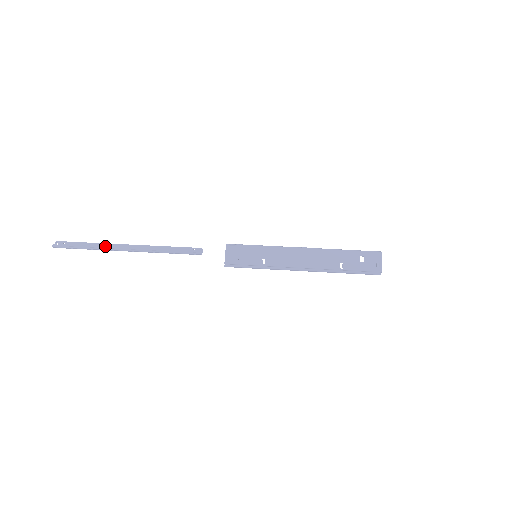
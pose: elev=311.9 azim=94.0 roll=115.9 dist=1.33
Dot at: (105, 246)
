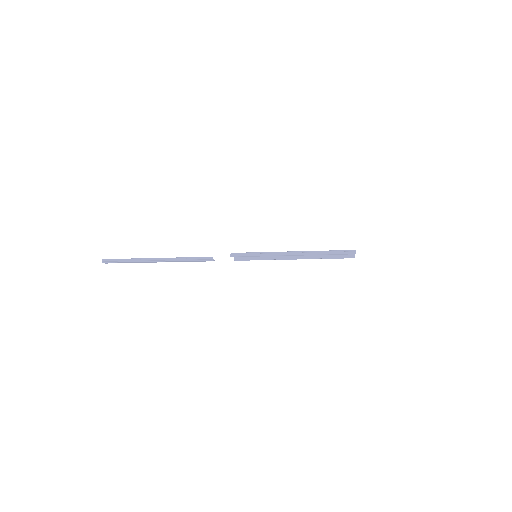
Dot at: (141, 262)
